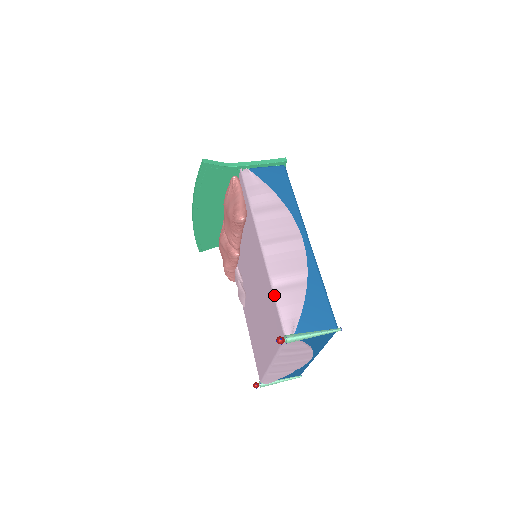
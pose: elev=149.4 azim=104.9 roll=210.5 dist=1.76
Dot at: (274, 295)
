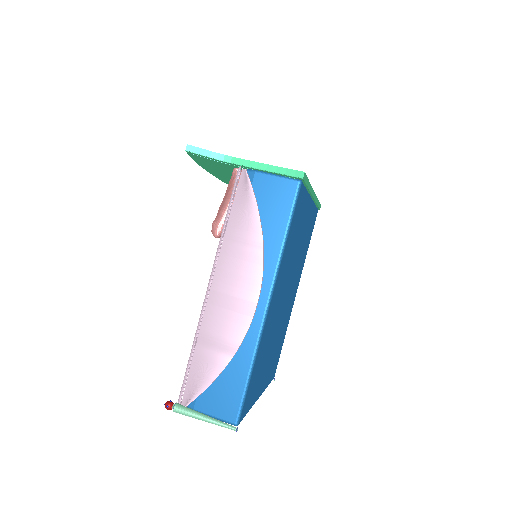
Dot at: (190, 353)
